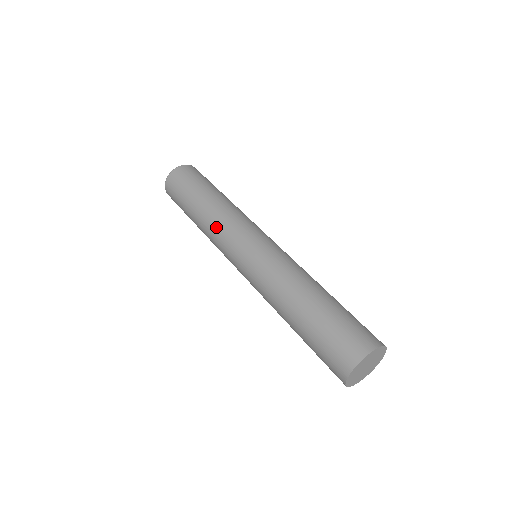
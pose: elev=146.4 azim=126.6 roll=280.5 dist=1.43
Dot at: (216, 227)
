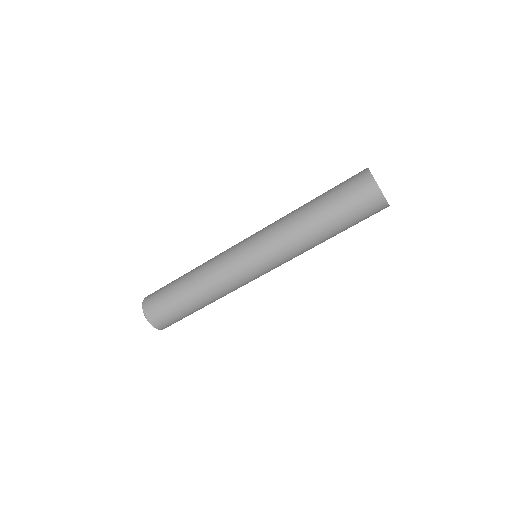
Dot at: (212, 261)
